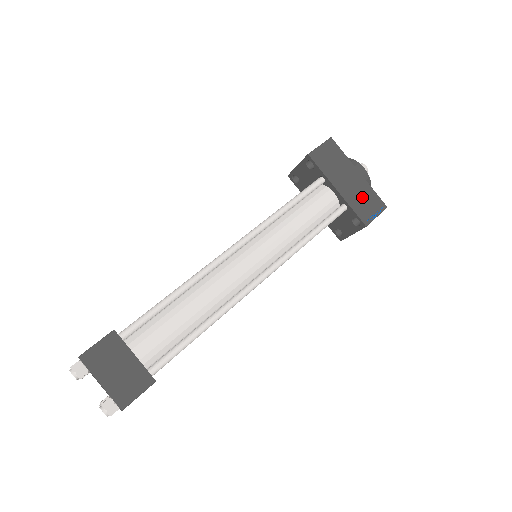
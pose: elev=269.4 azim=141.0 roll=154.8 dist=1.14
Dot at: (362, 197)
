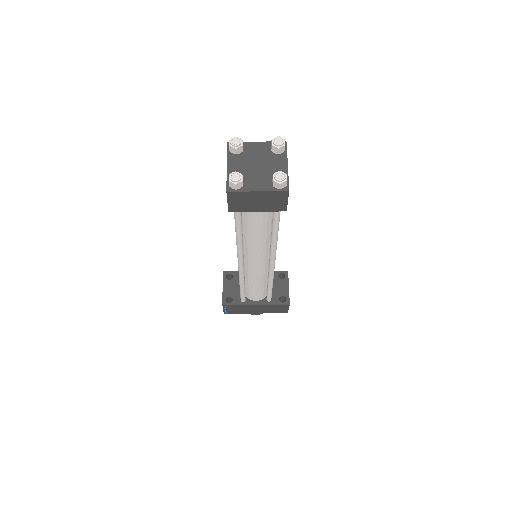
Dot at: occluded
